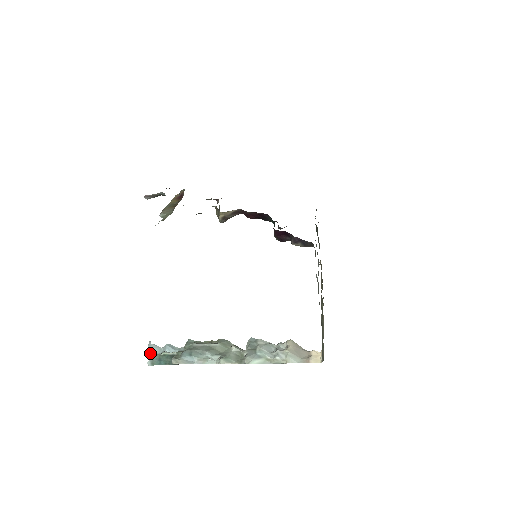
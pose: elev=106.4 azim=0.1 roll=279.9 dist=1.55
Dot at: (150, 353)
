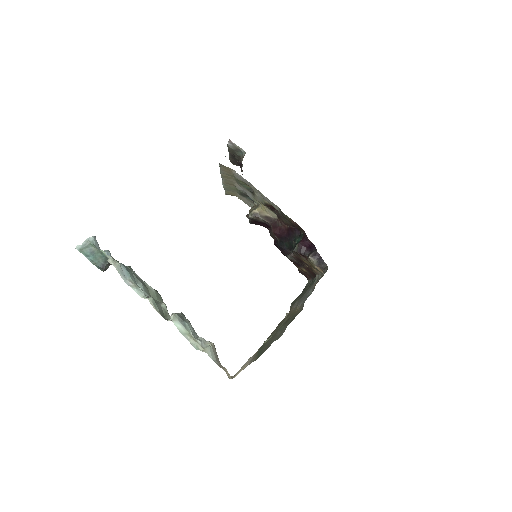
Dot at: (91, 240)
